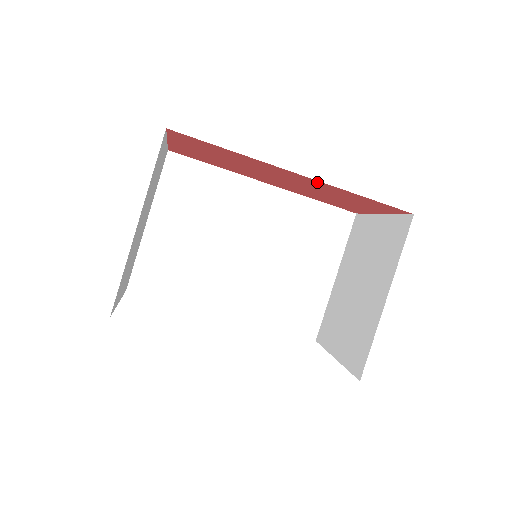
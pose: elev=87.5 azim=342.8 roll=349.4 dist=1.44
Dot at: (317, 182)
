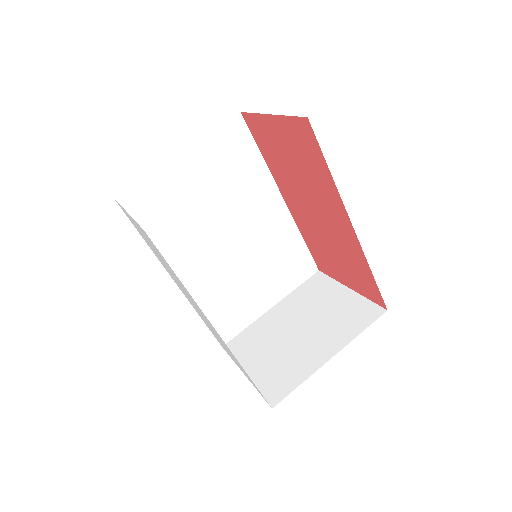
Dot at: (355, 241)
